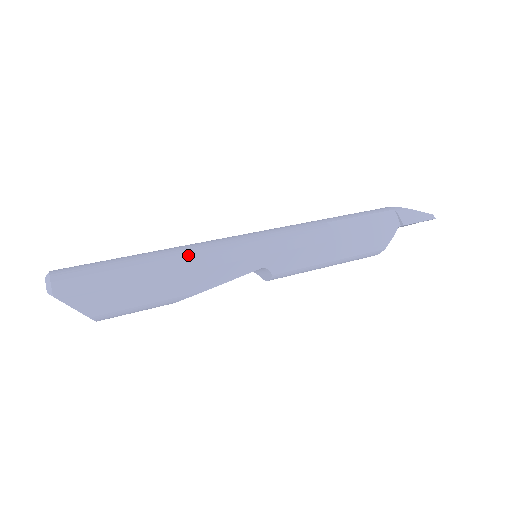
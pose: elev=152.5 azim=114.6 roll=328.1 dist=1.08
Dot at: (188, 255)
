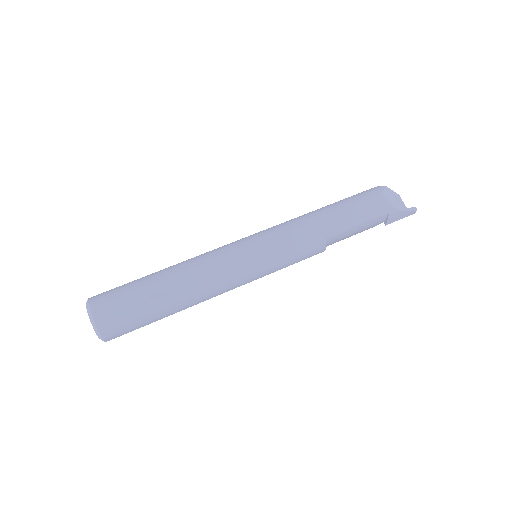
Dot at: (205, 294)
